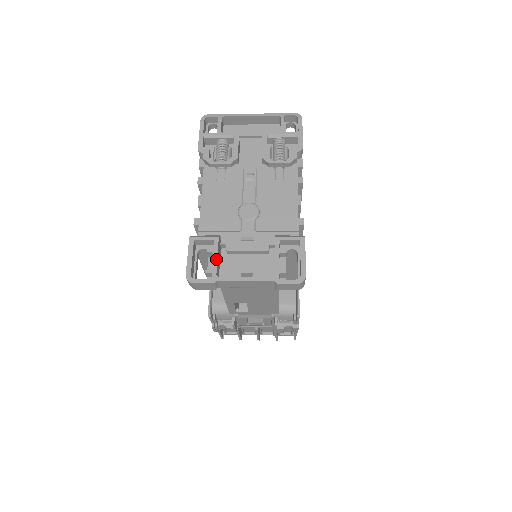
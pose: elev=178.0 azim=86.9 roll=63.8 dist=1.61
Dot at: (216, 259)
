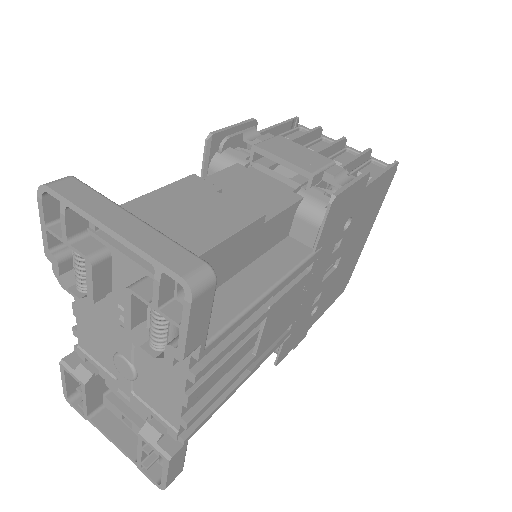
Dot at: (85, 403)
